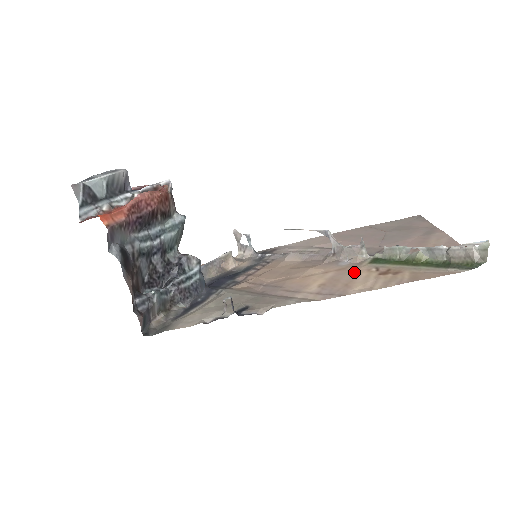
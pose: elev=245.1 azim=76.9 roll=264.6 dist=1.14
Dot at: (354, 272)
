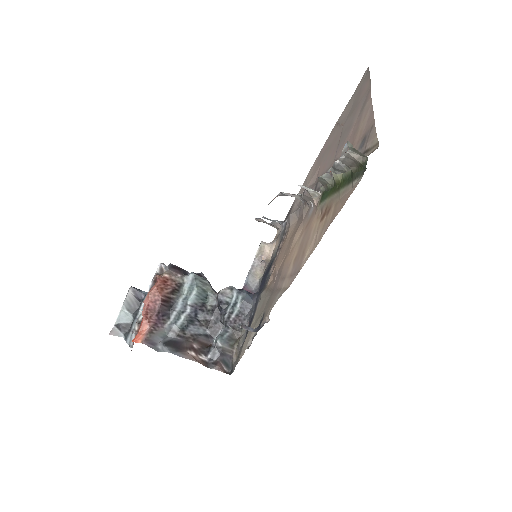
Dot at: (311, 226)
